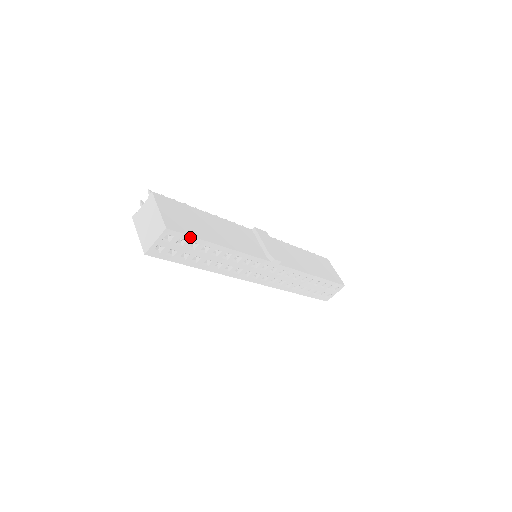
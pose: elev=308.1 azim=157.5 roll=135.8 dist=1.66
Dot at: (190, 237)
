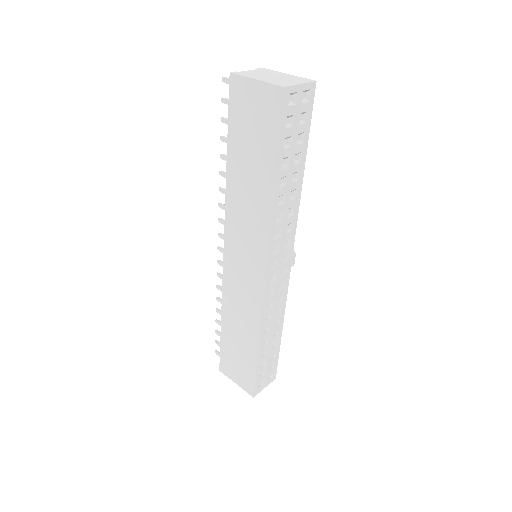
Dot at: (309, 122)
